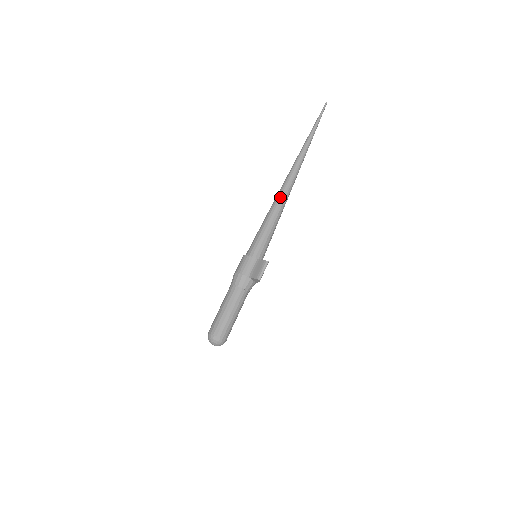
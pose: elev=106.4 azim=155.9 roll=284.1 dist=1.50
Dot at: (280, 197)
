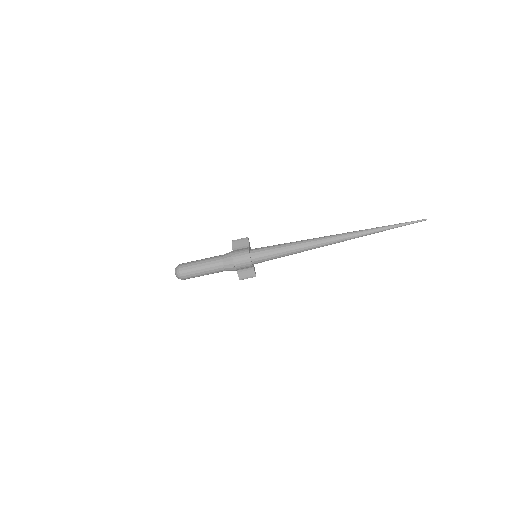
Dot at: (314, 248)
